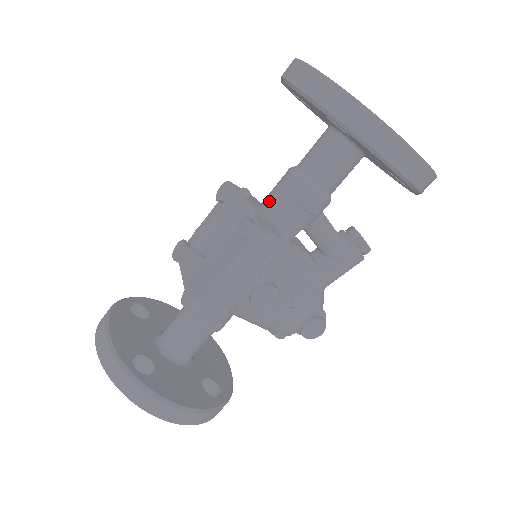
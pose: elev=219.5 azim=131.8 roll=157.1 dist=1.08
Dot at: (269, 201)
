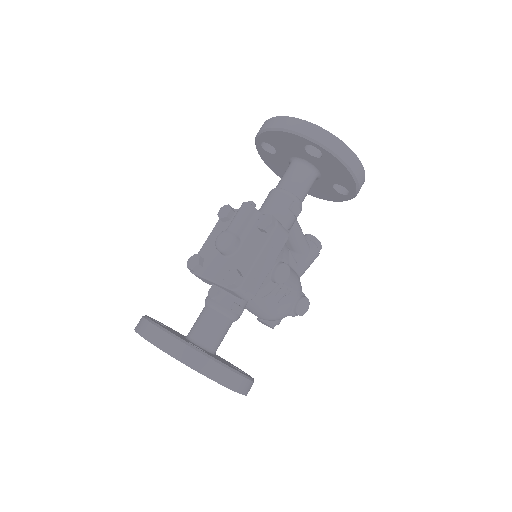
Dot at: (265, 211)
